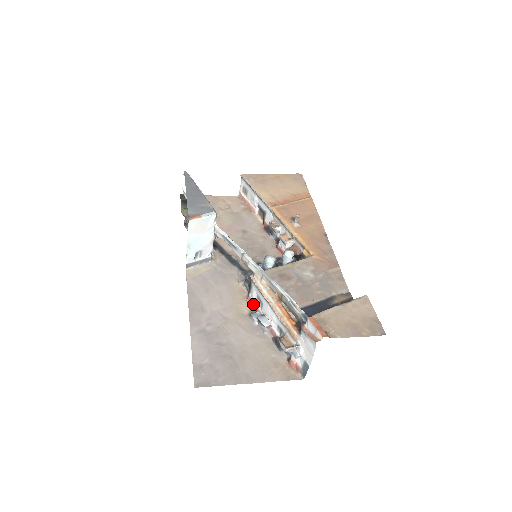
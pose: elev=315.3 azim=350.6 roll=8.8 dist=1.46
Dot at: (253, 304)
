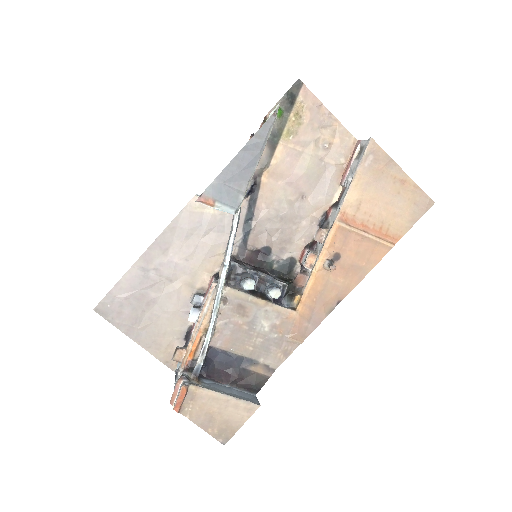
Dot at: (209, 287)
